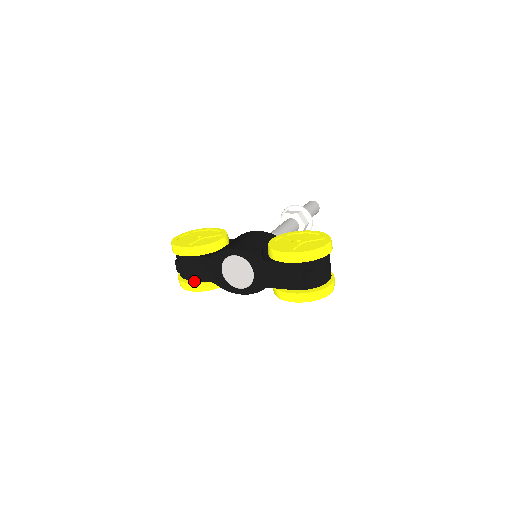
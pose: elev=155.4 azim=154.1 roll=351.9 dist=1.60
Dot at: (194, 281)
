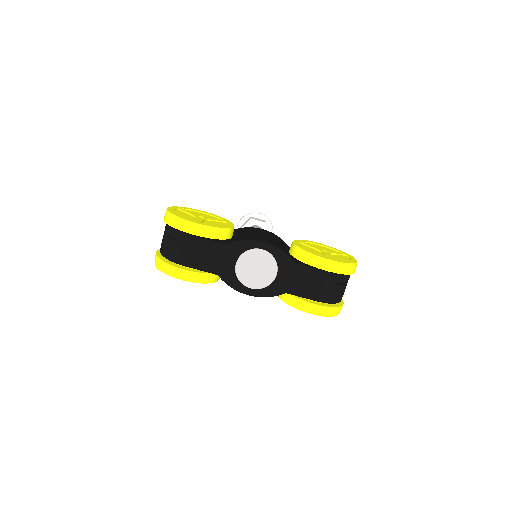
Dot at: (188, 268)
